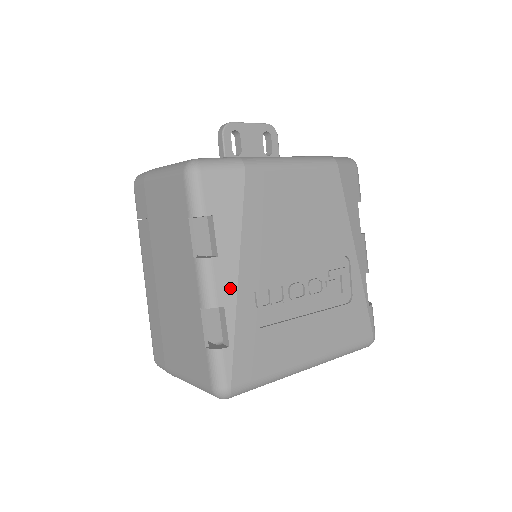
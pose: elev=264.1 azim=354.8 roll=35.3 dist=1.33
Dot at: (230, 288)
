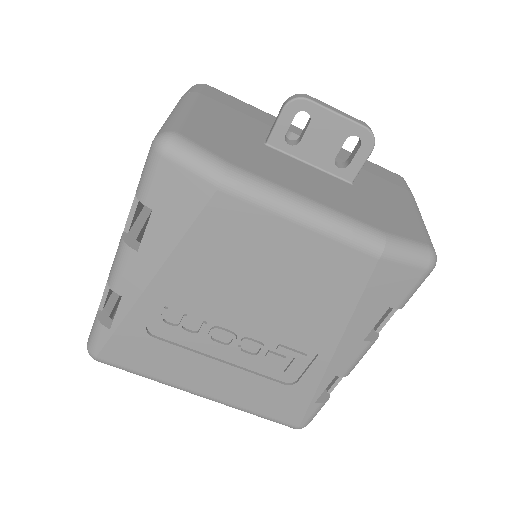
Dot at: (135, 286)
